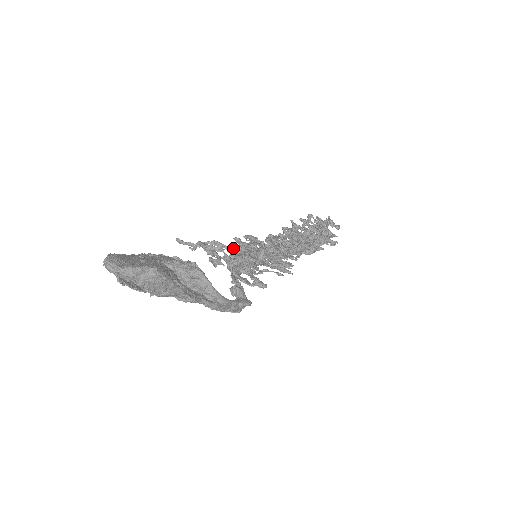
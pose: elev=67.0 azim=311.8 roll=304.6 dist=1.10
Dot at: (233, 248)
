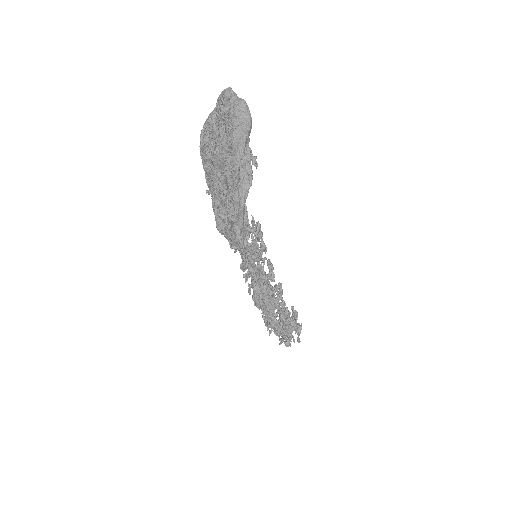
Dot at: occluded
